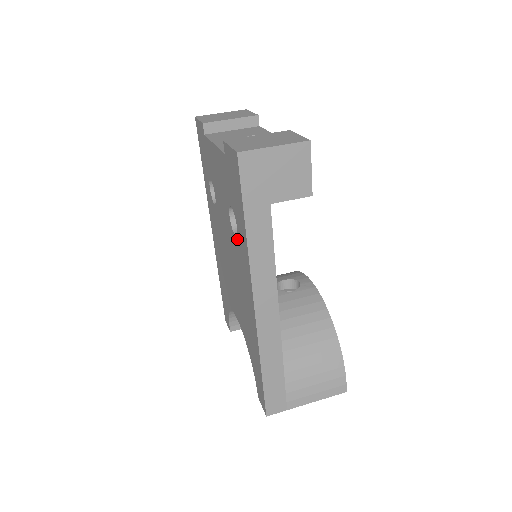
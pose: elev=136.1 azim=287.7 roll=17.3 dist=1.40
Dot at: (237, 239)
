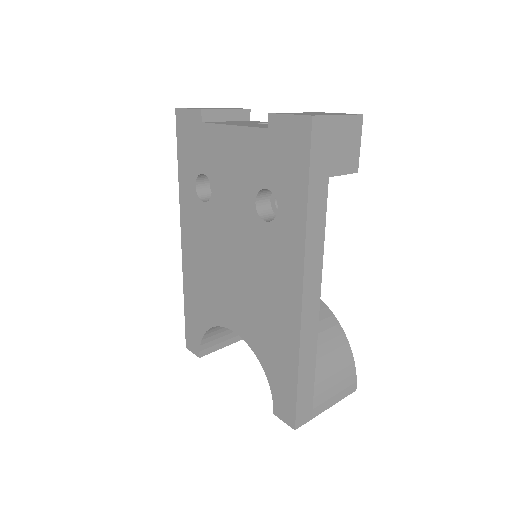
Dot at: (273, 224)
